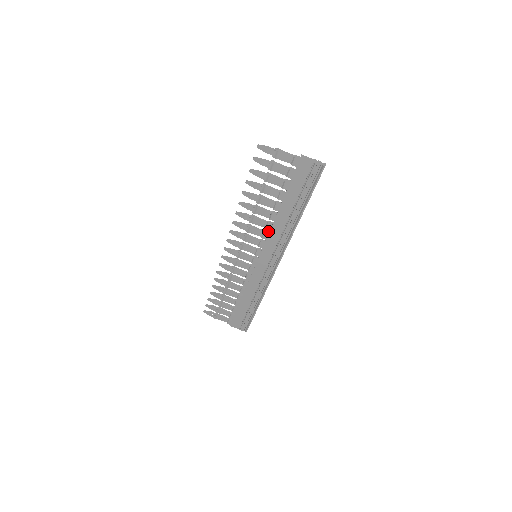
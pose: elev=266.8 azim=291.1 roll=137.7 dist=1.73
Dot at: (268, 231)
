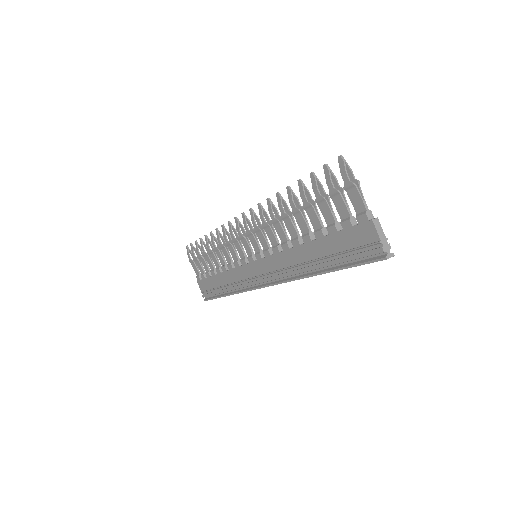
Dot at: occluded
